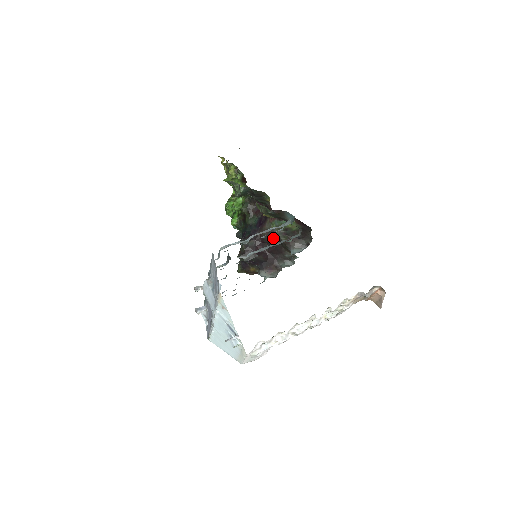
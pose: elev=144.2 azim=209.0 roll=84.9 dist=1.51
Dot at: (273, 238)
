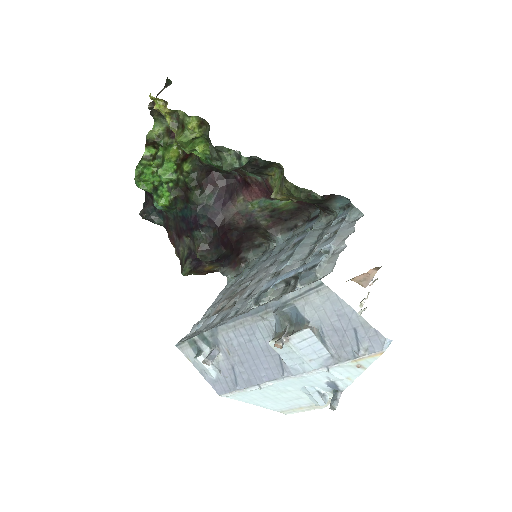
Dot at: (247, 223)
